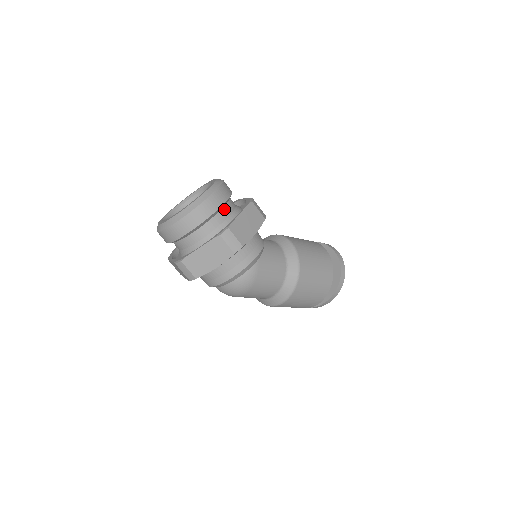
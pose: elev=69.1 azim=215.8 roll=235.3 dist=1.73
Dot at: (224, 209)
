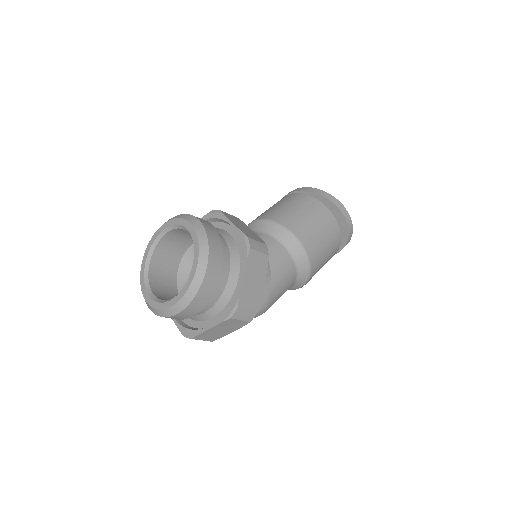
Dot at: (221, 273)
